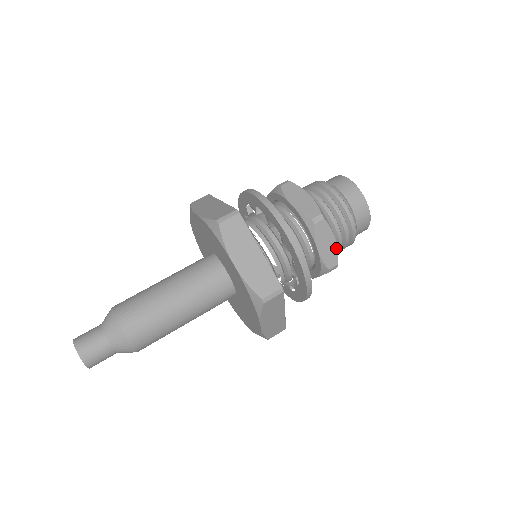
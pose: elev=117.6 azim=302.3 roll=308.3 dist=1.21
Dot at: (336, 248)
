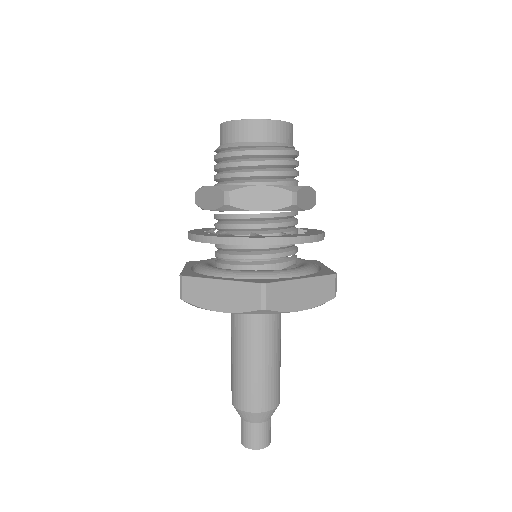
Dot at: (310, 189)
